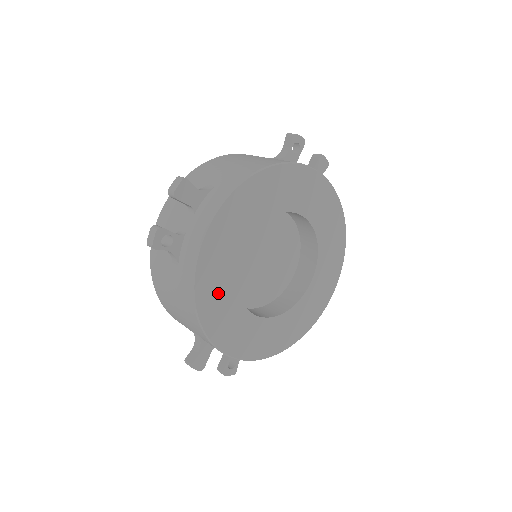
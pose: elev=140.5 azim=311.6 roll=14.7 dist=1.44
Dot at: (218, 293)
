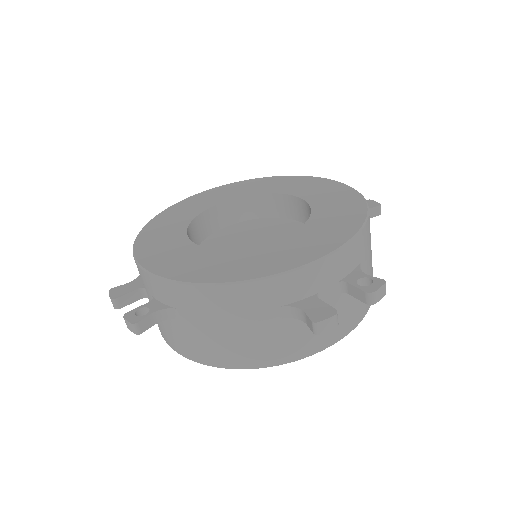
Dot at: (173, 220)
